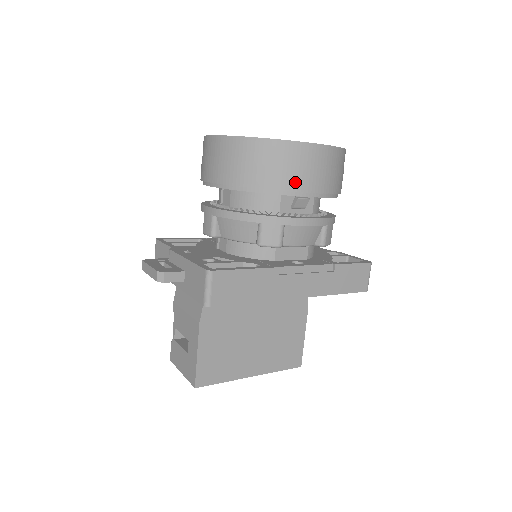
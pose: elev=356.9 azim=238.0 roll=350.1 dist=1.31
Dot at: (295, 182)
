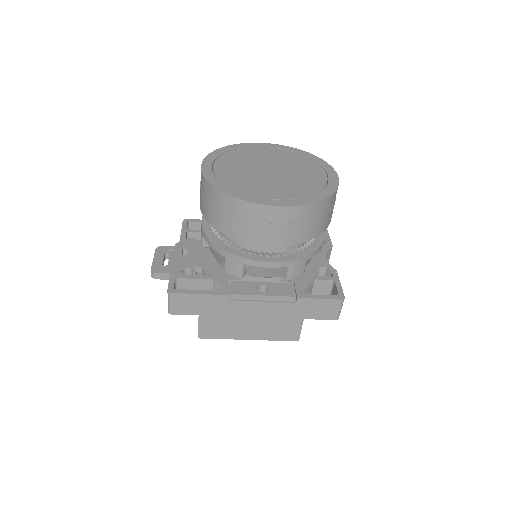
Dot at: (250, 234)
